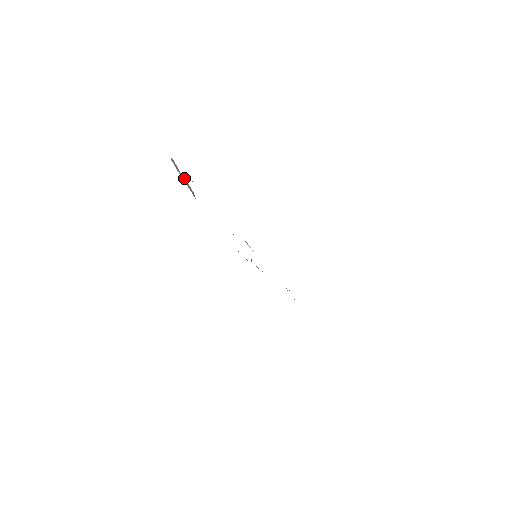
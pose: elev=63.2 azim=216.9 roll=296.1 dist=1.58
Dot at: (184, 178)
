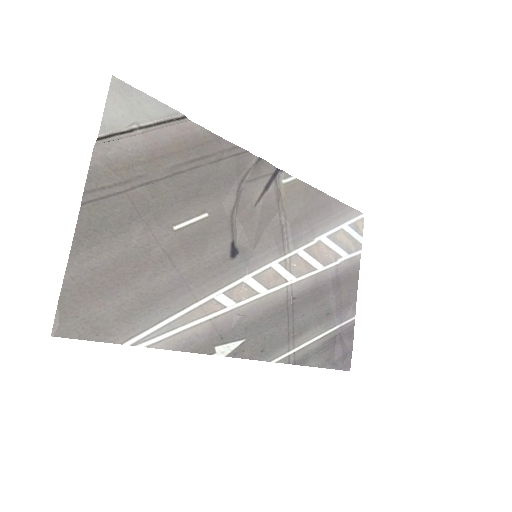
Dot at: (148, 123)
